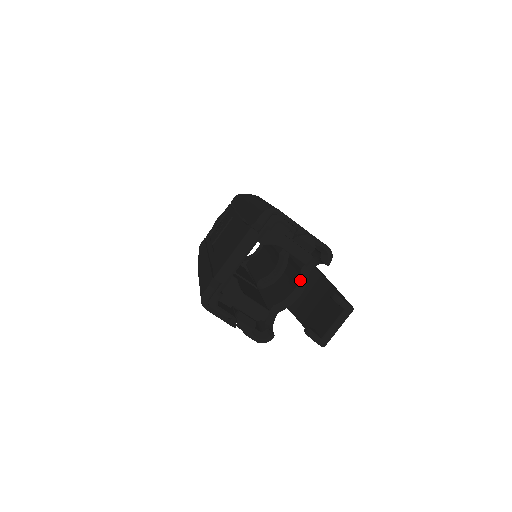
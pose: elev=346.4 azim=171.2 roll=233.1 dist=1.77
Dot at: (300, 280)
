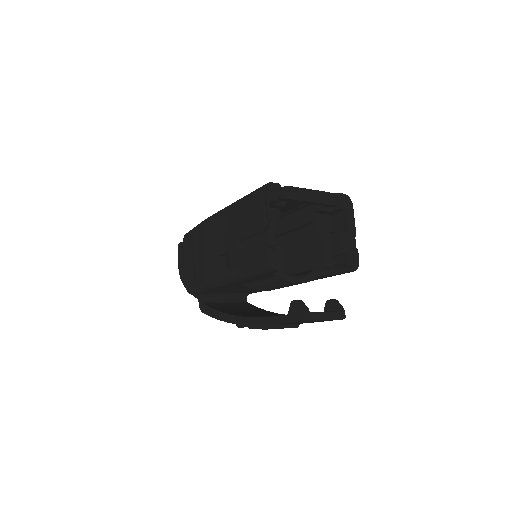
Dot at: (308, 274)
